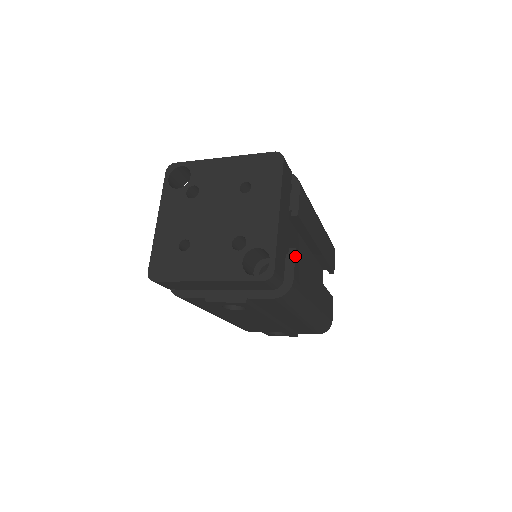
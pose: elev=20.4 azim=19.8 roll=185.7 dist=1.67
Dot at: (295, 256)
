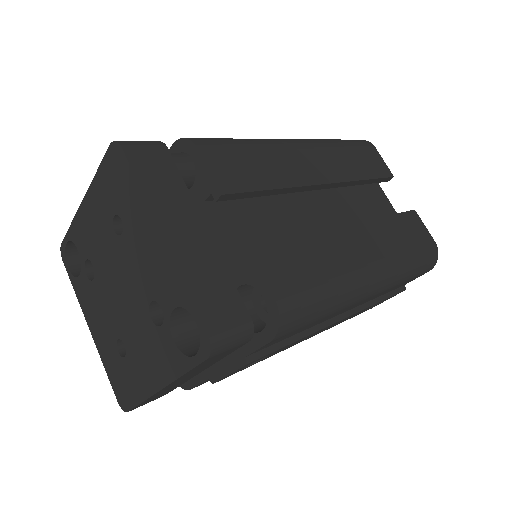
Dot at: (255, 260)
